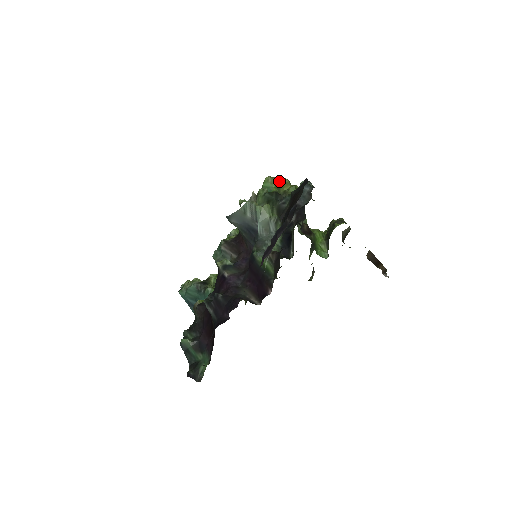
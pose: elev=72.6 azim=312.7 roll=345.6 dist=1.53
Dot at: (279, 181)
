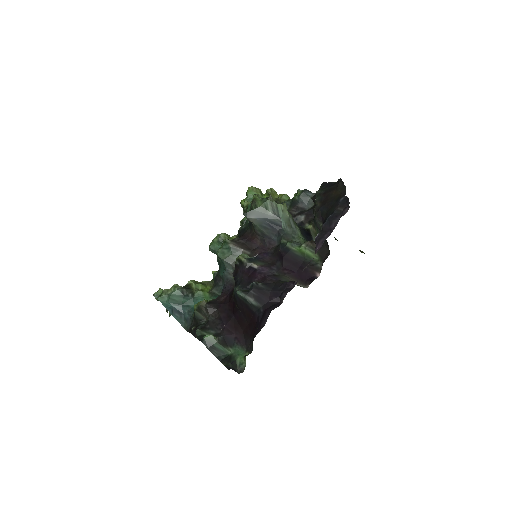
Dot at: (267, 190)
